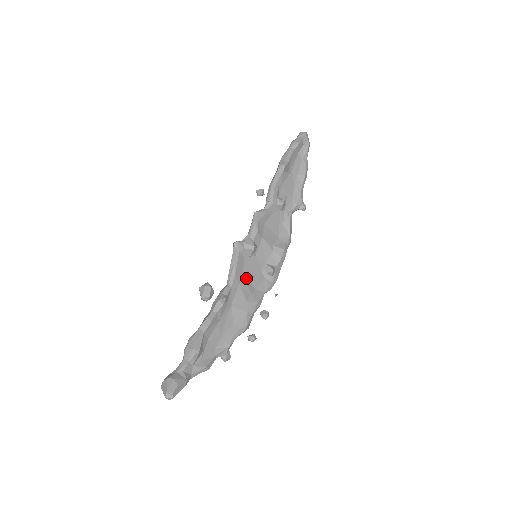
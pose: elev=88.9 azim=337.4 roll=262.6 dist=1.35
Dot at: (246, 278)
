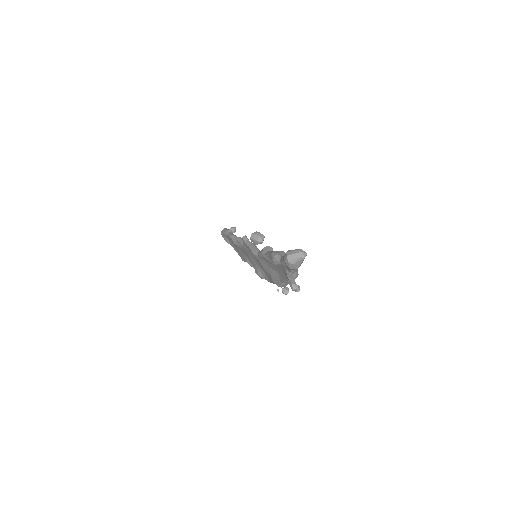
Dot at: occluded
